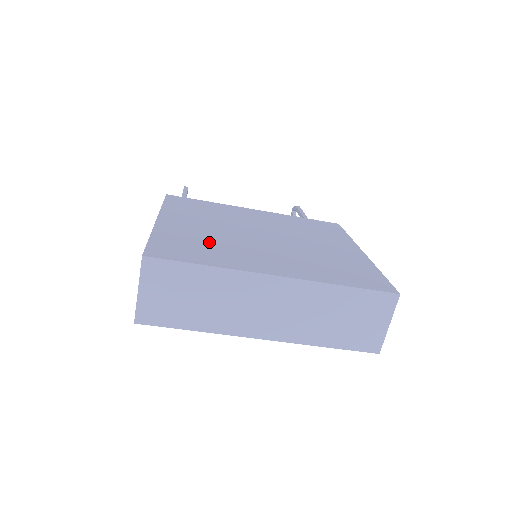
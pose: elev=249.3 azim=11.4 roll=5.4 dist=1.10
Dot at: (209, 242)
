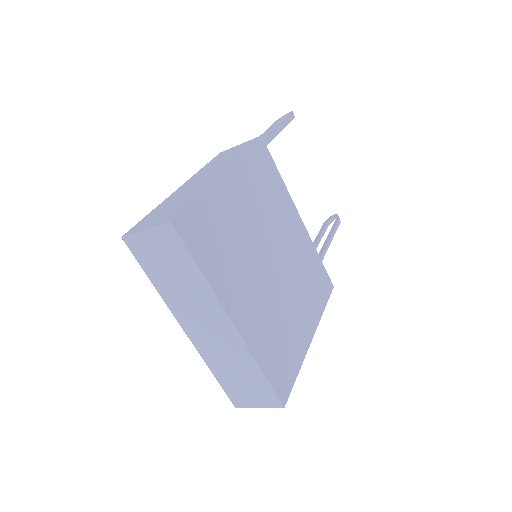
Dot at: (230, 240)
